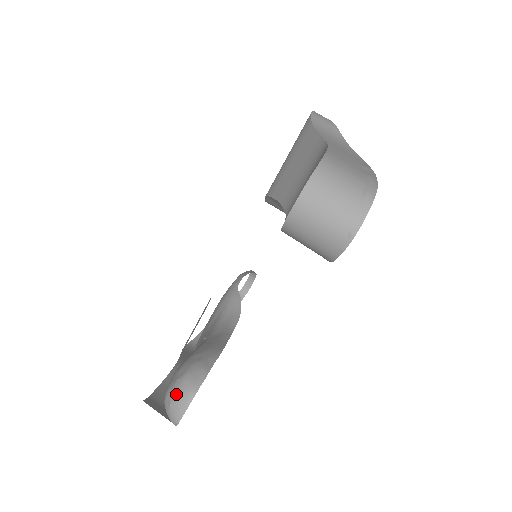
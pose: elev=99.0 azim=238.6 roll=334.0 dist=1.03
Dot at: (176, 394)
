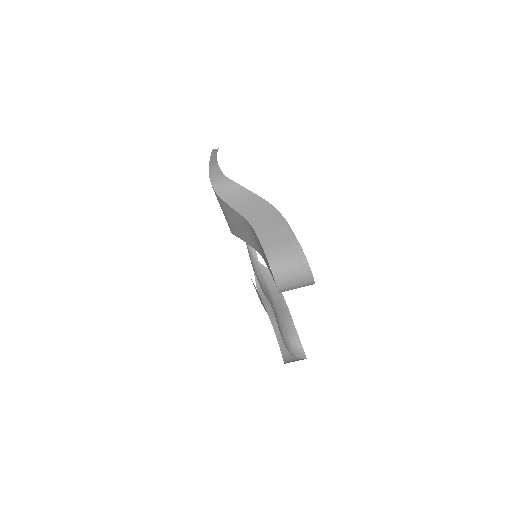
Dot at: (295, 353)
